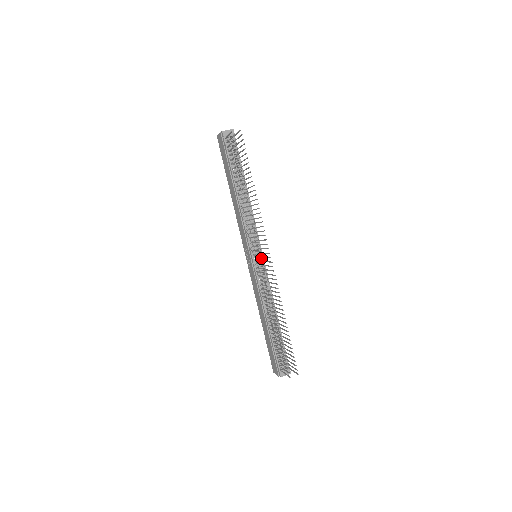
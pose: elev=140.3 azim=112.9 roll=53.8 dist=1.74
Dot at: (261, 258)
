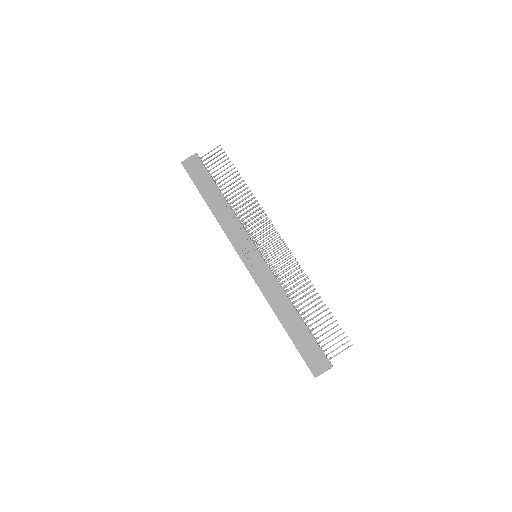
Dot at: occluded
